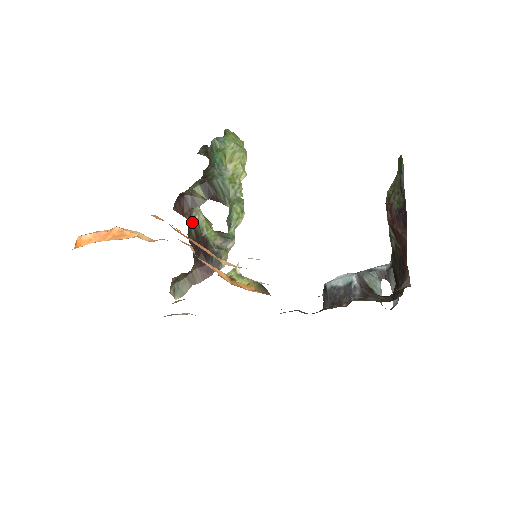
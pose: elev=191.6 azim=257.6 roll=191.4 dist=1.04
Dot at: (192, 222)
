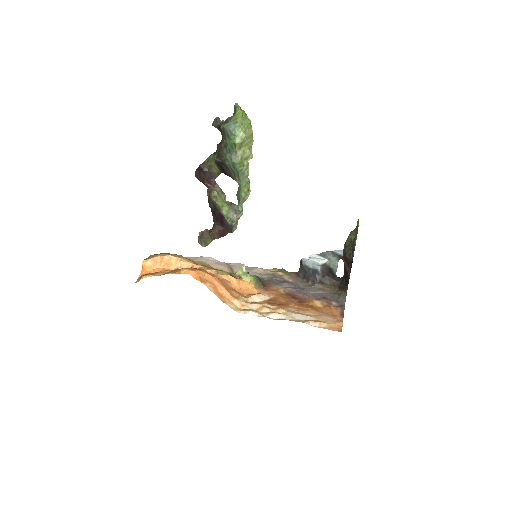
Dot at: (211, 200)
